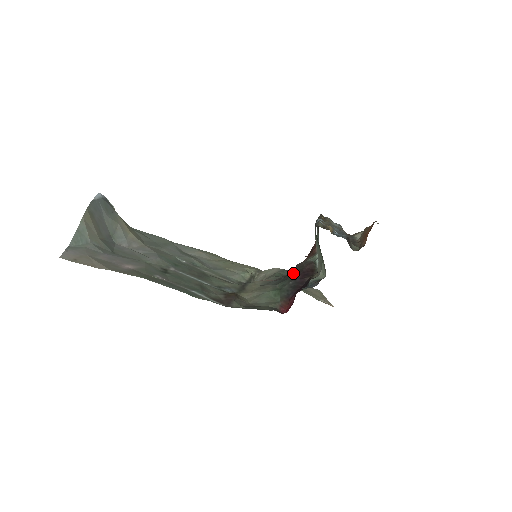
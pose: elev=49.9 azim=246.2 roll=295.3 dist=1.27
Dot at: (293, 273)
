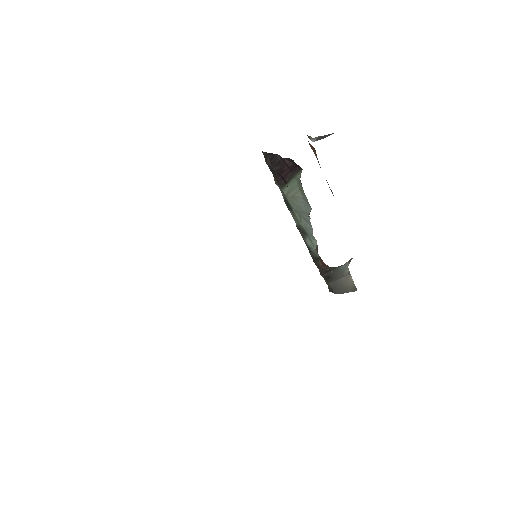
Dot at: occluded
